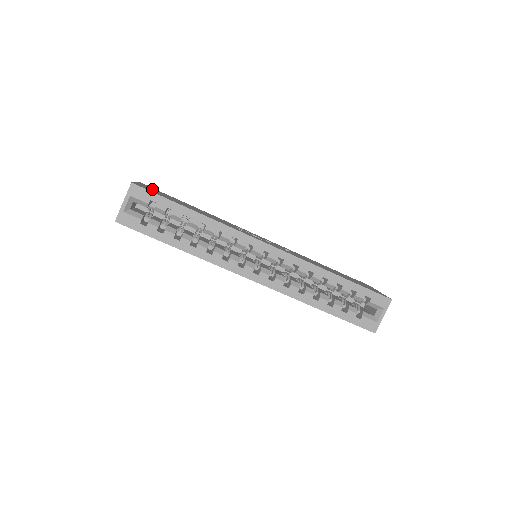
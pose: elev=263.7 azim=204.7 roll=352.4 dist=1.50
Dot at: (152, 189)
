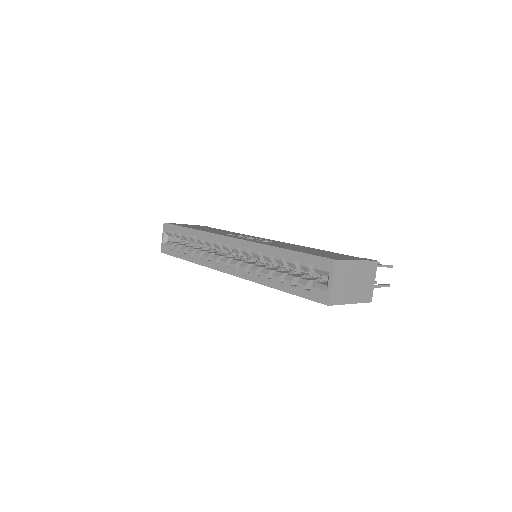
Dot at: occluded
